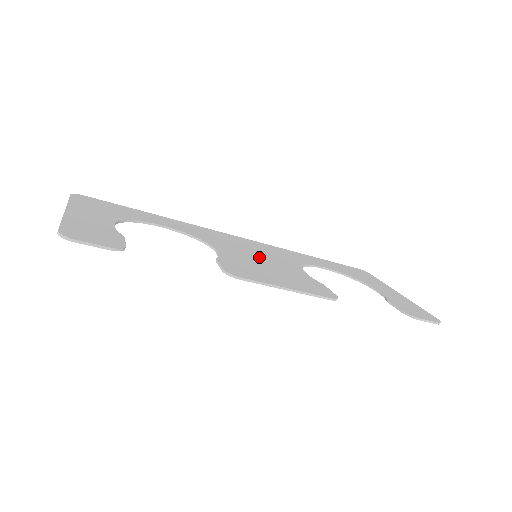
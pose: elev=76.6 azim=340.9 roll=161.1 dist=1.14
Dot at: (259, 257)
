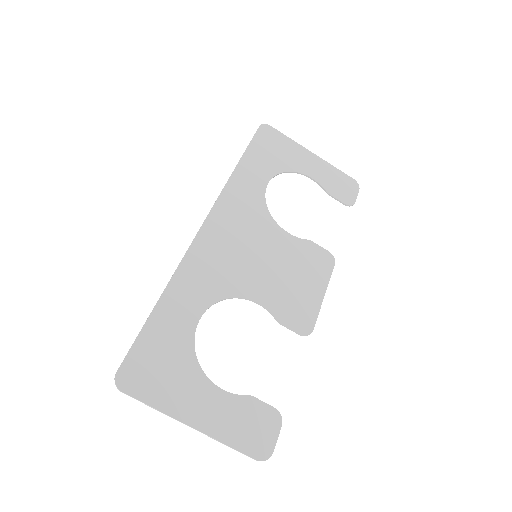
Dot at: (262, 258)
